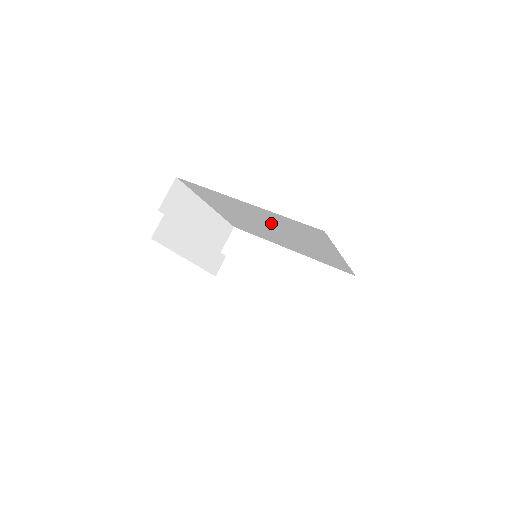
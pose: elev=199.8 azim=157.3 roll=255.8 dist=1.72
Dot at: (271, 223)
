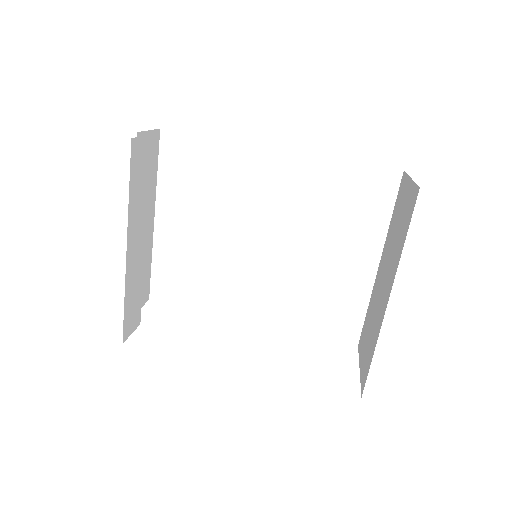
Dot at: (286, 211)
